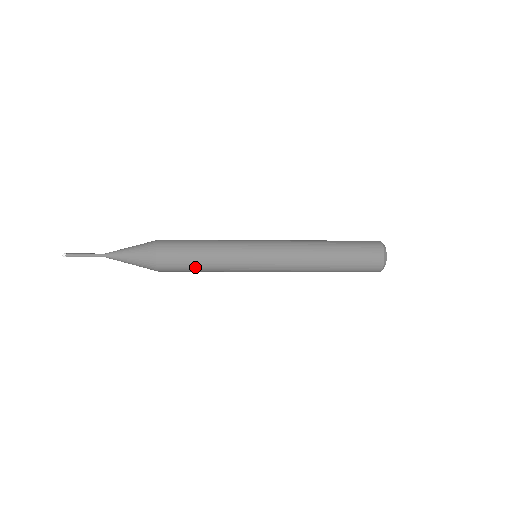
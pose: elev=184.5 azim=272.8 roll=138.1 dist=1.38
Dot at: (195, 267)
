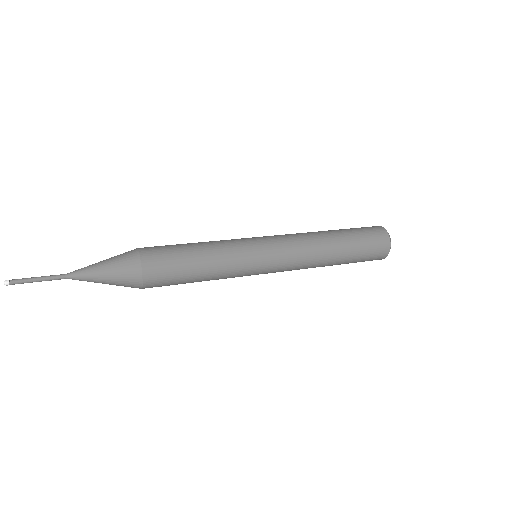
Dot at: occluded
